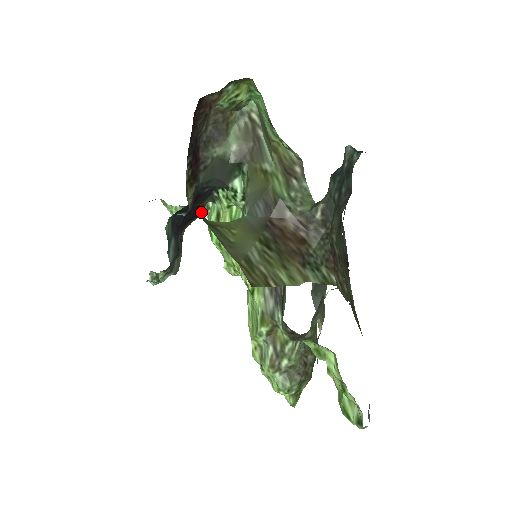
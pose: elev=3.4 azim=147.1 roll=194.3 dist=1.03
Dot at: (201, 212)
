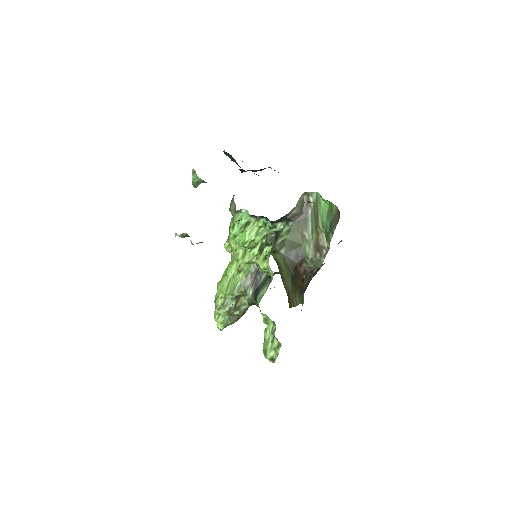
Dot at: (235, 212)
